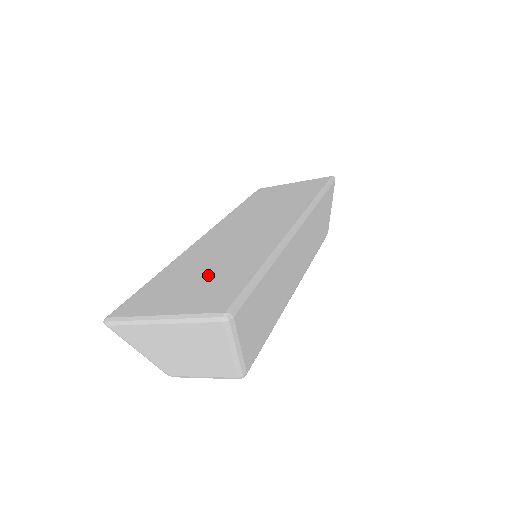
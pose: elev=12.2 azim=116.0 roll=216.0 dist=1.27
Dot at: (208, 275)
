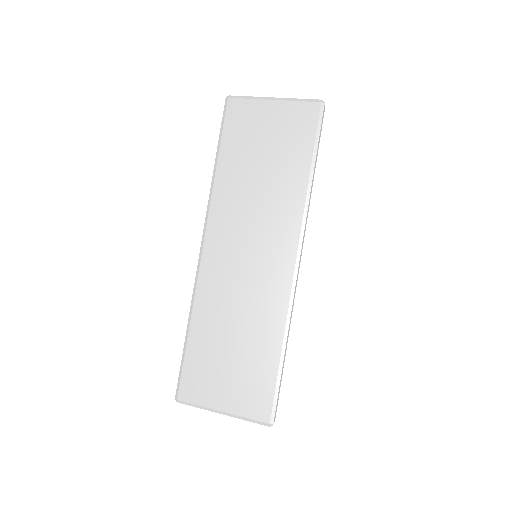
Dot at: (238, 355)
